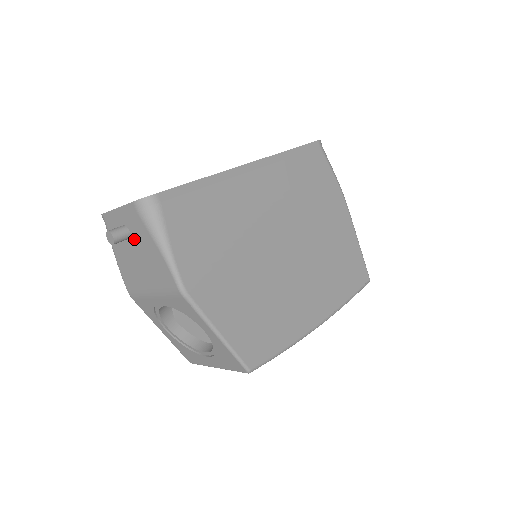
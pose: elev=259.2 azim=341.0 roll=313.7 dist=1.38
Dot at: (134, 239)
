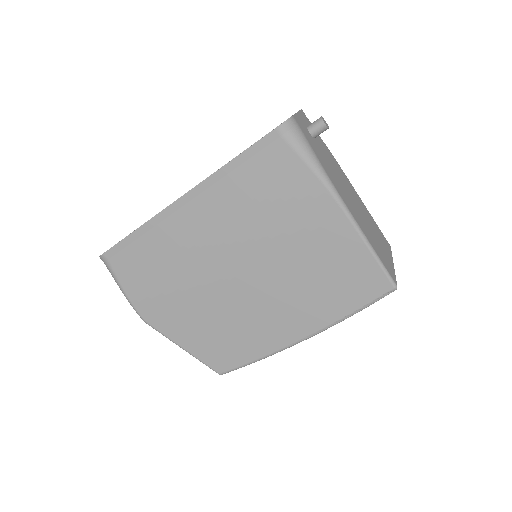
Dot at: occluded
